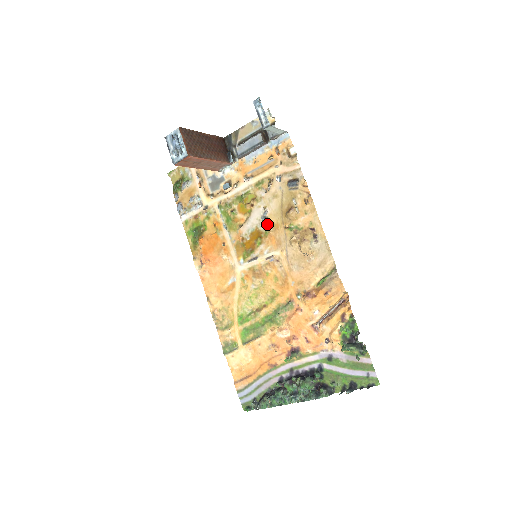
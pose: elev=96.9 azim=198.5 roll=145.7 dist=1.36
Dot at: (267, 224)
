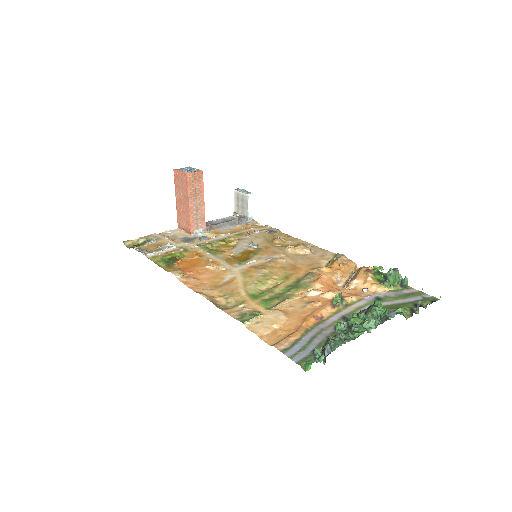
Dot at: (257, 246)
